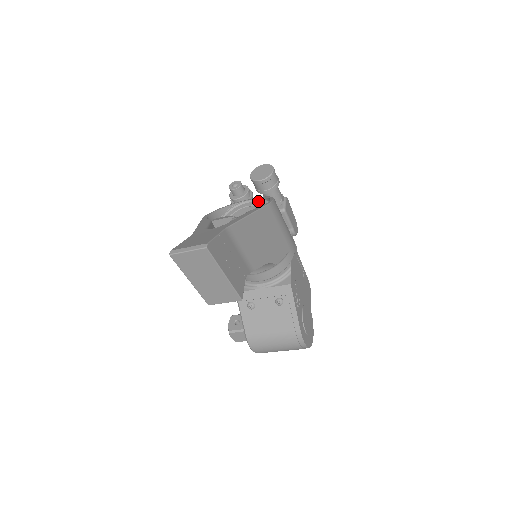
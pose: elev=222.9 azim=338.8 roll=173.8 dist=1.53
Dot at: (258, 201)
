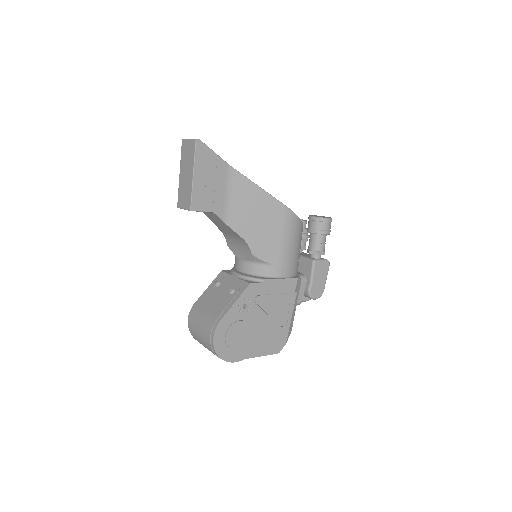
Dot at: occluded
